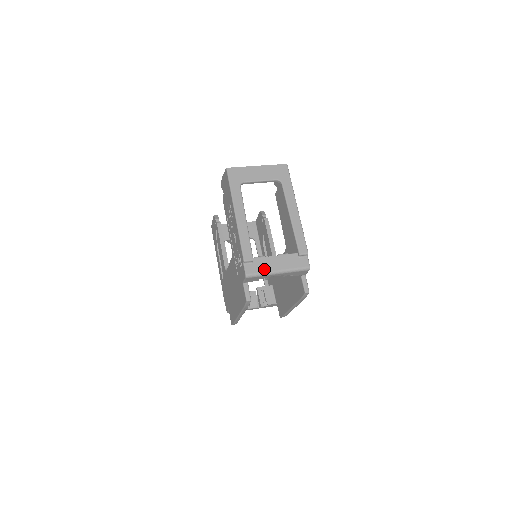
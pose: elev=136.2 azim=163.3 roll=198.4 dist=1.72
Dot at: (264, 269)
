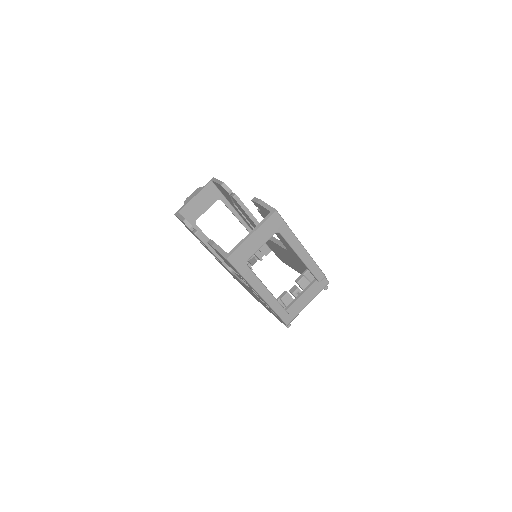
Dot at: (298, 311)
